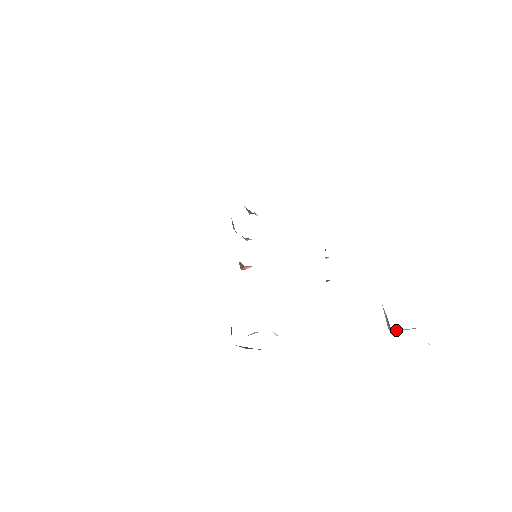
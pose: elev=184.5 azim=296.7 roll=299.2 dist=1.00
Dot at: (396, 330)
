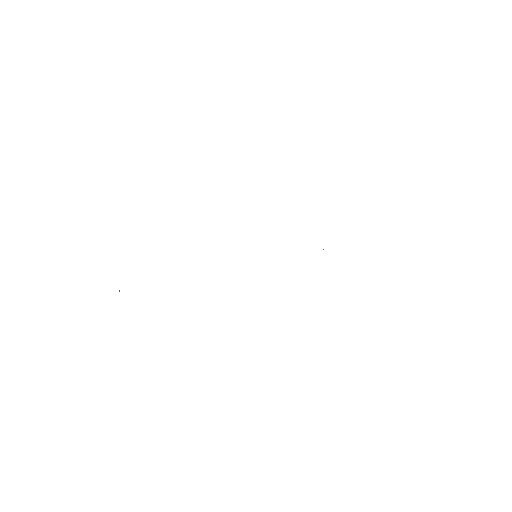
Dot at: occluded
